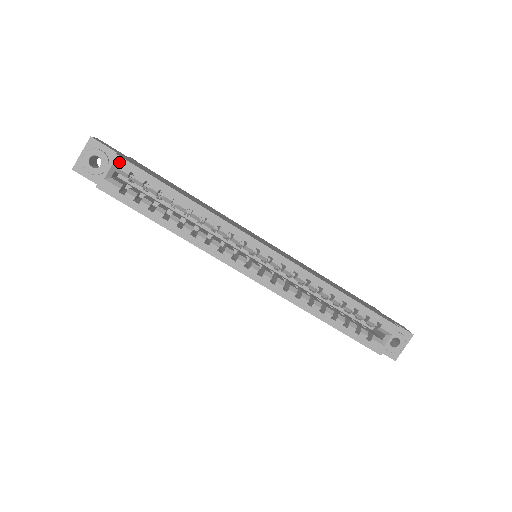
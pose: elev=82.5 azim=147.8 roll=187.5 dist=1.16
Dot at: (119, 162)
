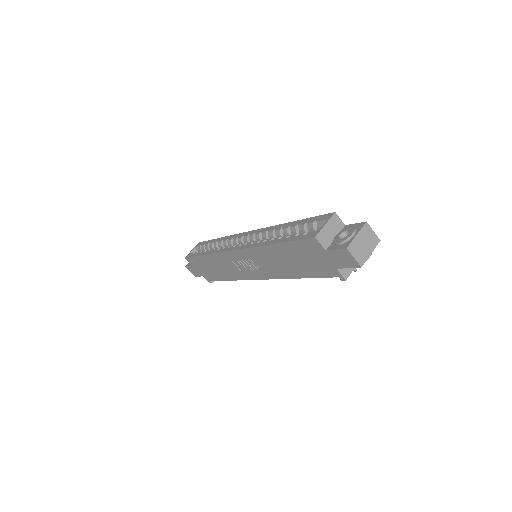
Dot at: (199, 244)
